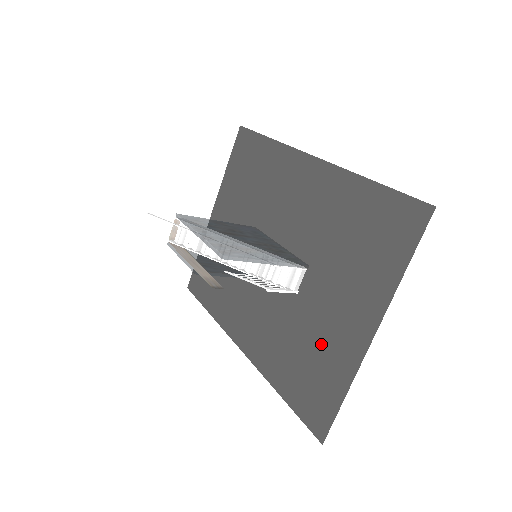
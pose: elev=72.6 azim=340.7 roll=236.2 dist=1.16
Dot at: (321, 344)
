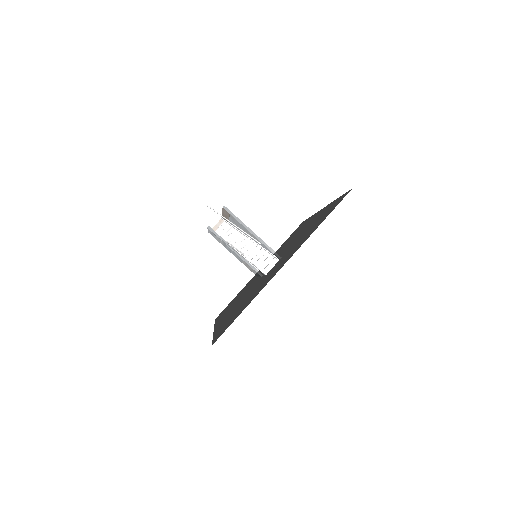
Dot at: occluded
